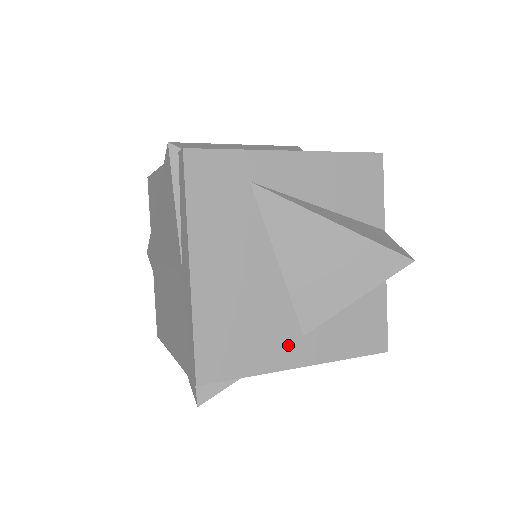
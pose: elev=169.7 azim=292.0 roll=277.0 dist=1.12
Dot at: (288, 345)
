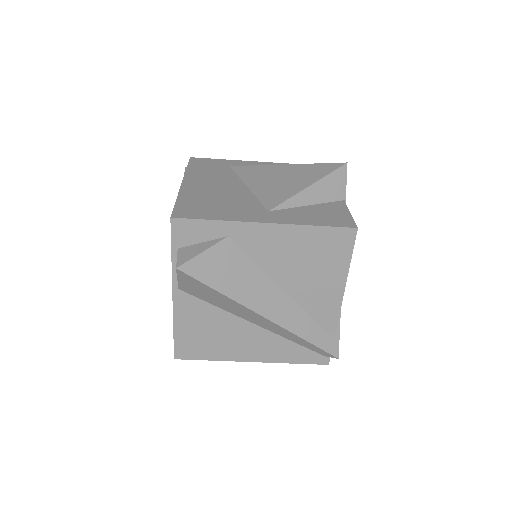
Dot at: (254, 213)
